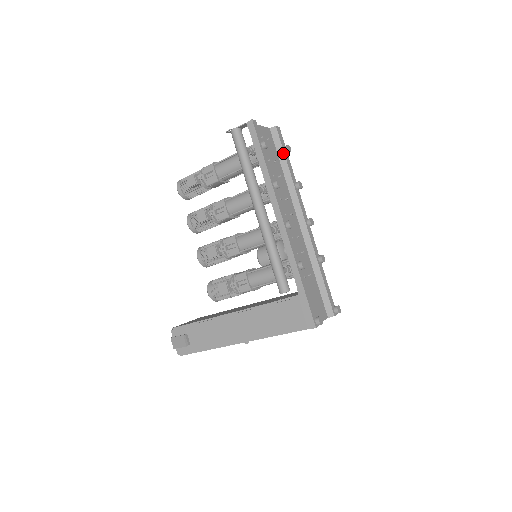
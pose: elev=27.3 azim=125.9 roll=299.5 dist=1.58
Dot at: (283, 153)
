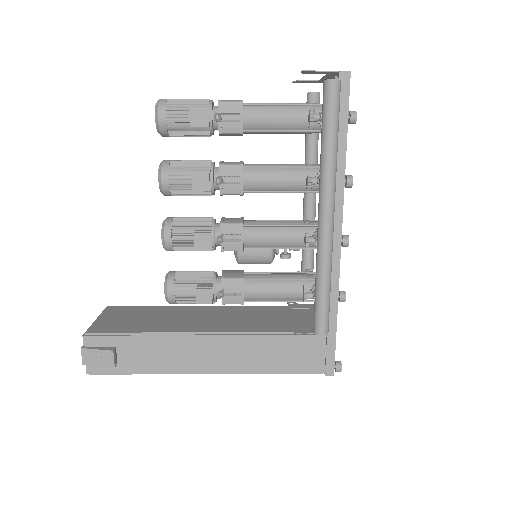
Dot at: occluded
